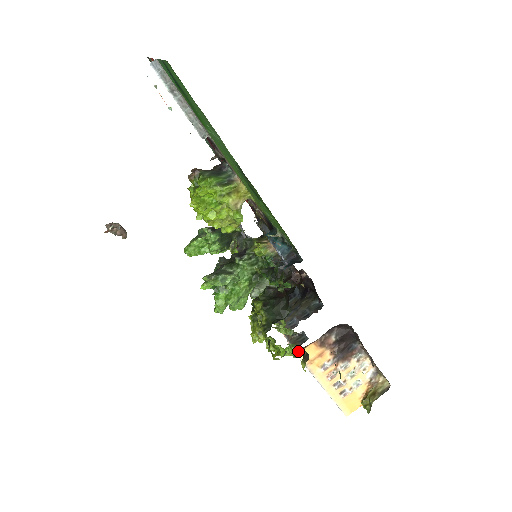
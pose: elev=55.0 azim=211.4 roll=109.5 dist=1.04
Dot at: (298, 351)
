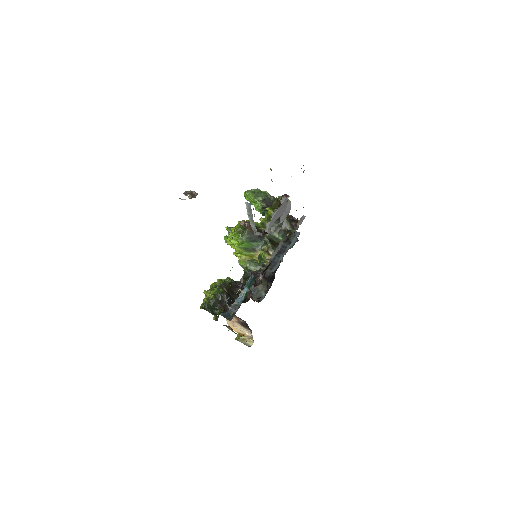
Dot at: occluded
